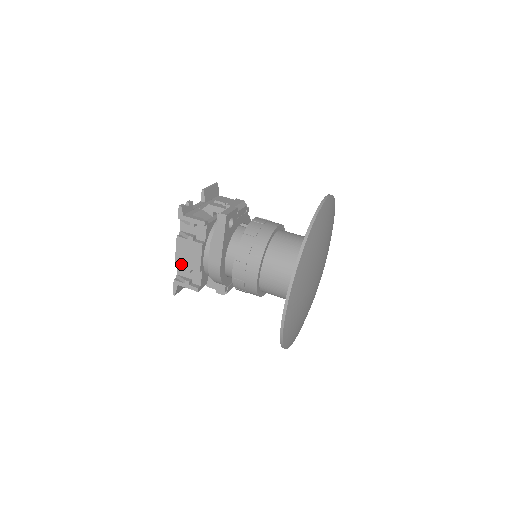
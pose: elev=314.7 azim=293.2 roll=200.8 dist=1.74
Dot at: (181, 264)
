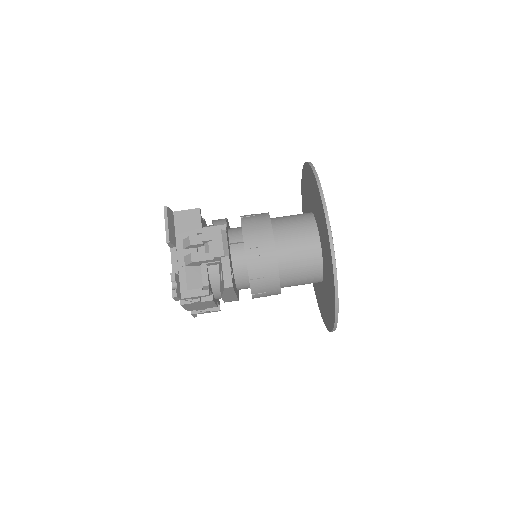
Dot at: occluded
